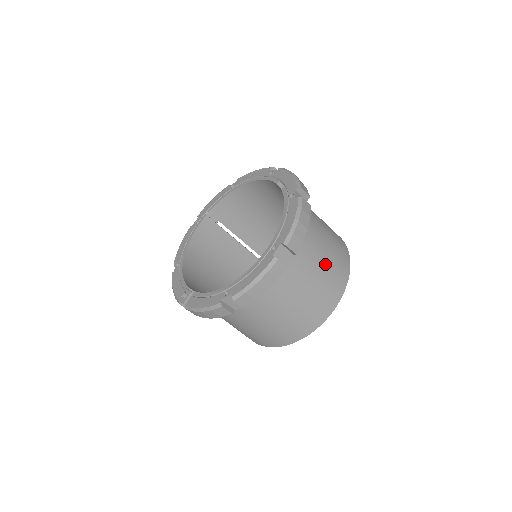
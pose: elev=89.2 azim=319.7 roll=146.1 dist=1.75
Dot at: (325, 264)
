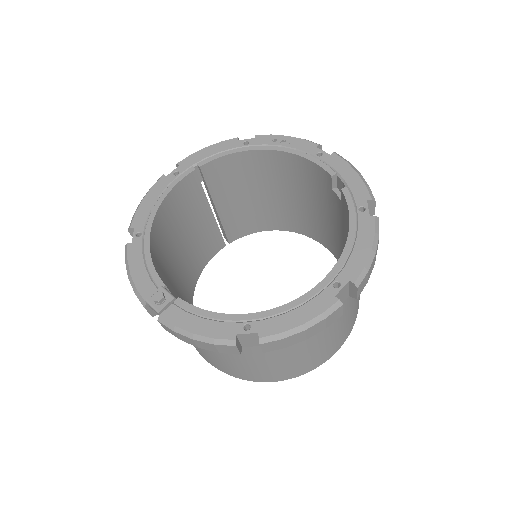
Dot at: (353, 302)
